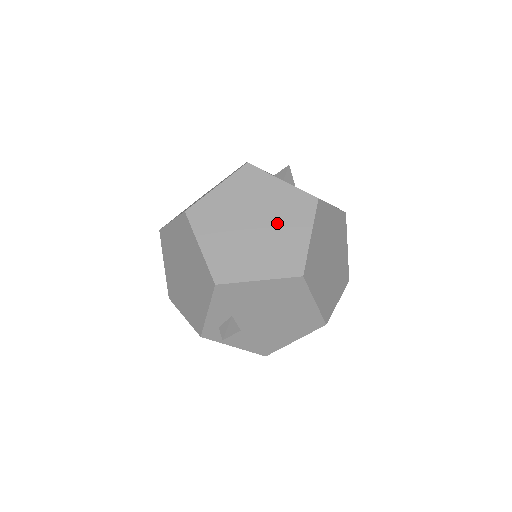
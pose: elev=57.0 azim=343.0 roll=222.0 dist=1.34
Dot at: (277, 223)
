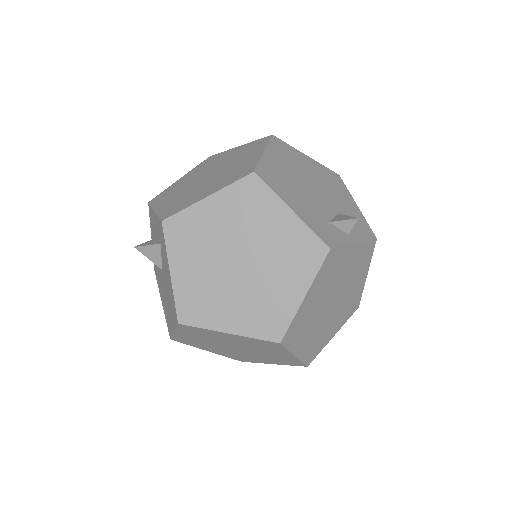
Dot at: (348, 286)
